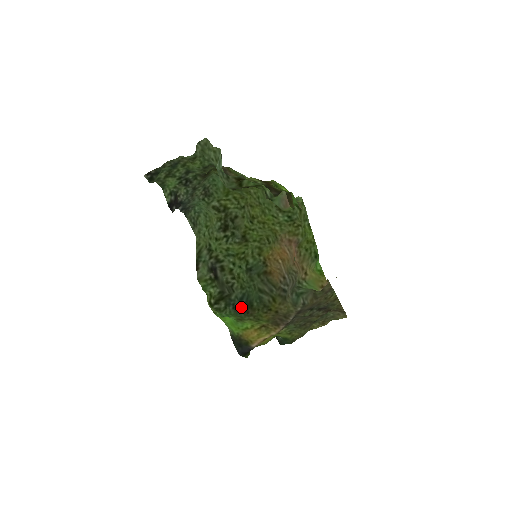
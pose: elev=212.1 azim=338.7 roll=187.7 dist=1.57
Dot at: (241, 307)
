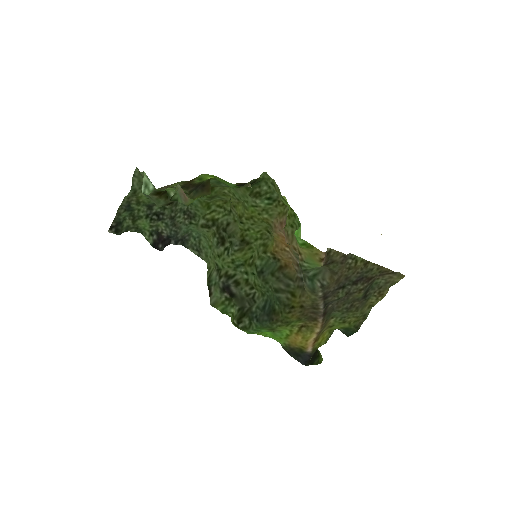
Dot at: (264, 316)
